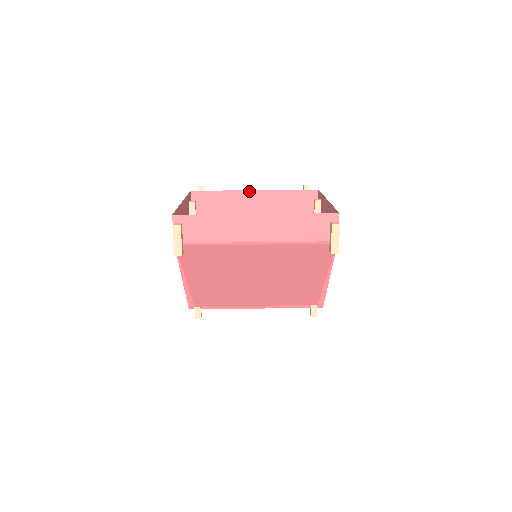
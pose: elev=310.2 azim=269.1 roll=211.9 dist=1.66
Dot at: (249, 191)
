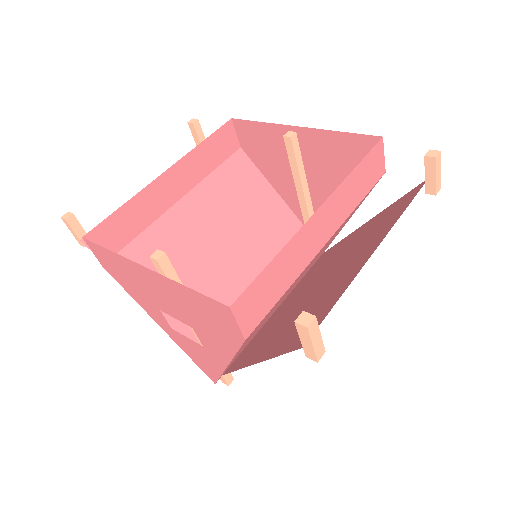
Dot at: (159, 177)
